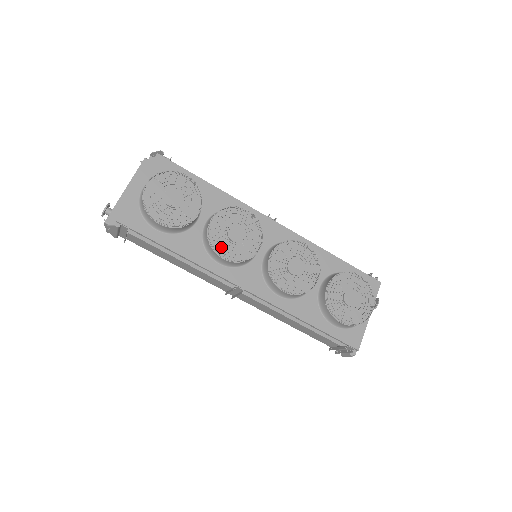
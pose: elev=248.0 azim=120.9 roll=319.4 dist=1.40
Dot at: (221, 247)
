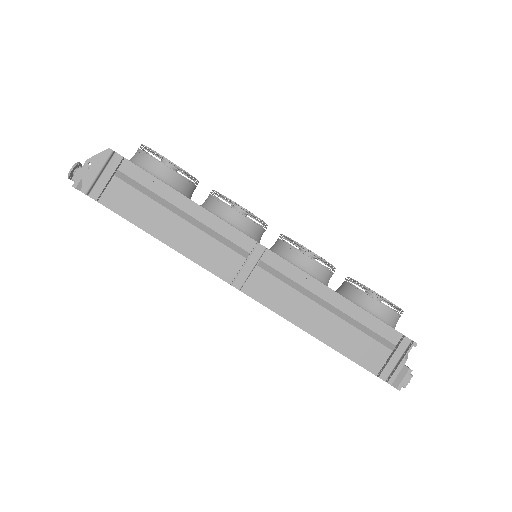
Dot at: occluded
